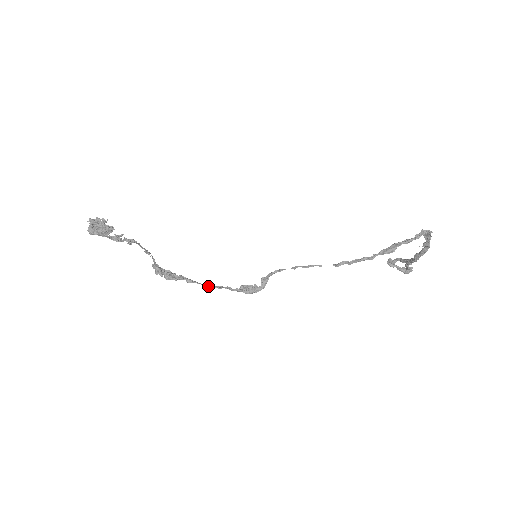
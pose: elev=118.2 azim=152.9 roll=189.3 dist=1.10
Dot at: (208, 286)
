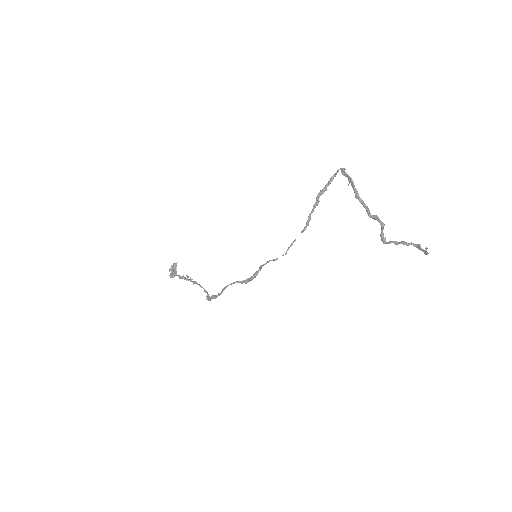
Dot at: occluded
